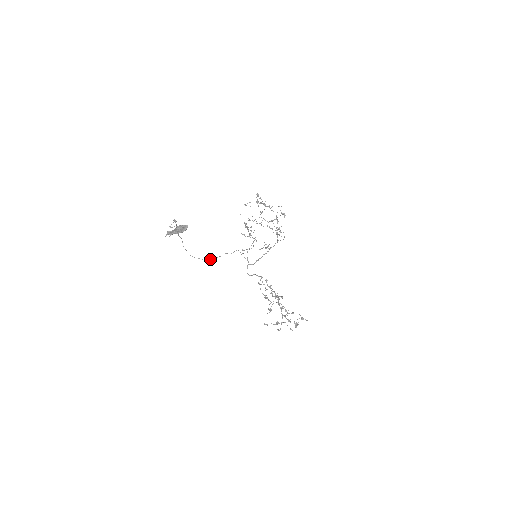
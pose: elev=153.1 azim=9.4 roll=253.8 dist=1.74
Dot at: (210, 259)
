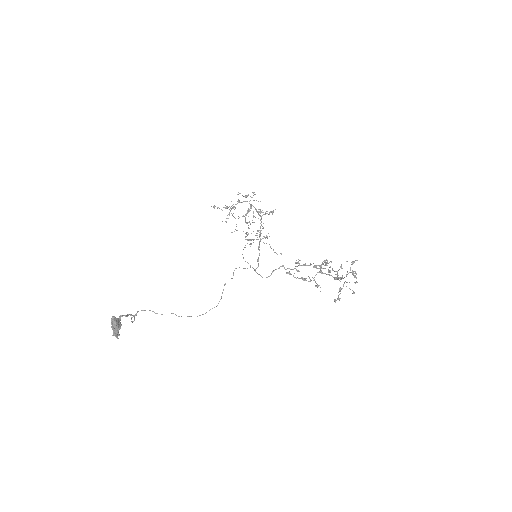
Dot at: (219, 301)
